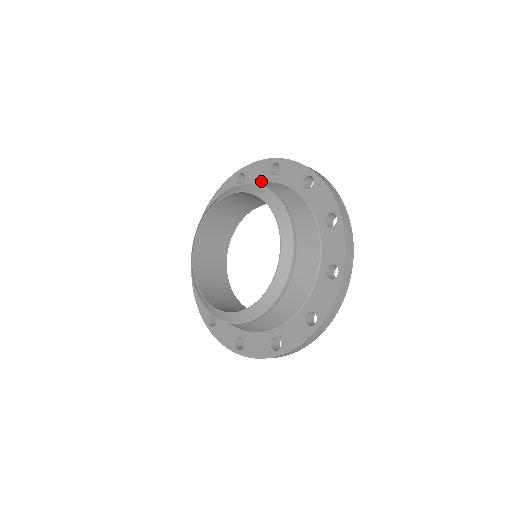
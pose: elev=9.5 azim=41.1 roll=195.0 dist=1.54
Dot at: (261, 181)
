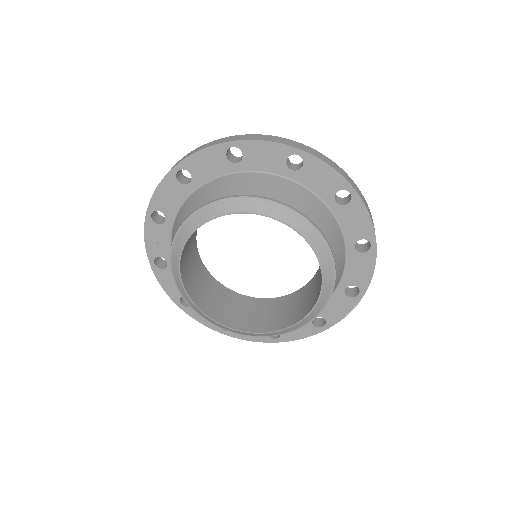
Dot at: (271, 171)
